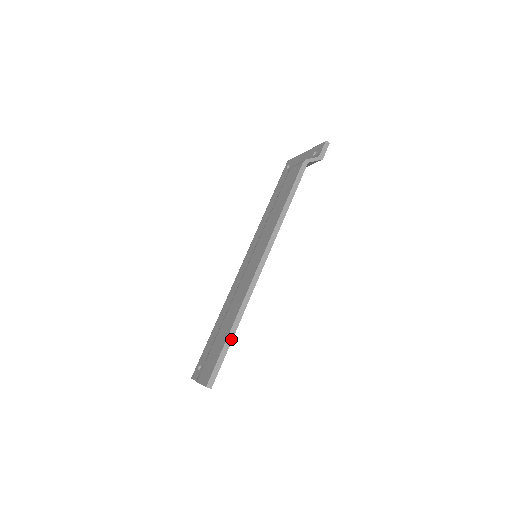
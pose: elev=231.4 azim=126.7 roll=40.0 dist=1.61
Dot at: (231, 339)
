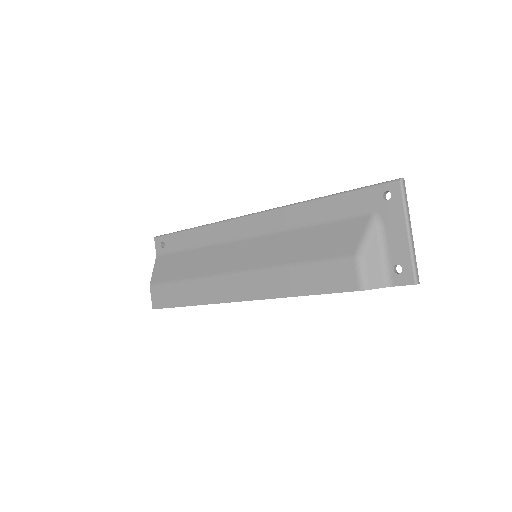
Dot at: (185, 306)
